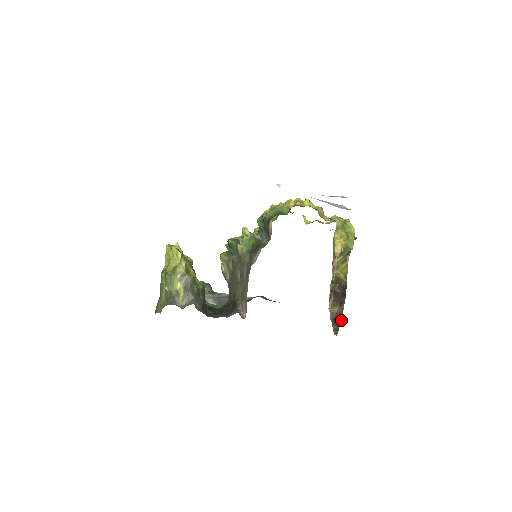
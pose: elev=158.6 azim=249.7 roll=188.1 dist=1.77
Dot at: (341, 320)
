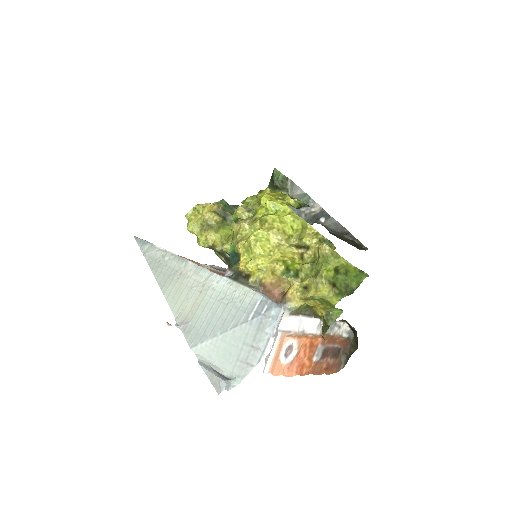
Dot at: (357, 346)
